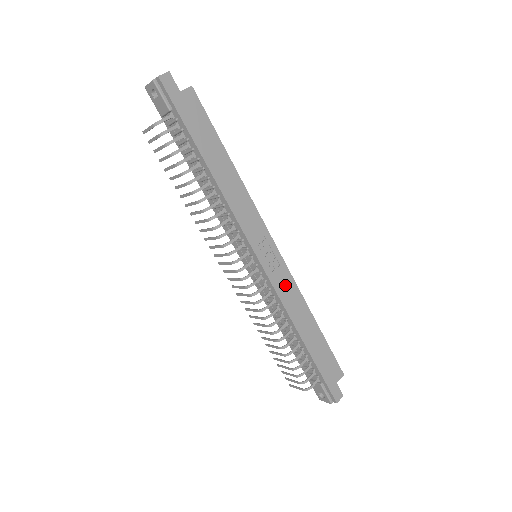
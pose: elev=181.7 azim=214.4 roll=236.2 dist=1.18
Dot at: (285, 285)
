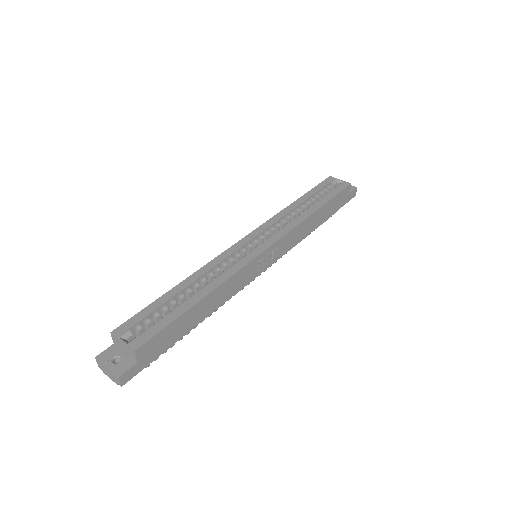
Dot at: (289, 241)
